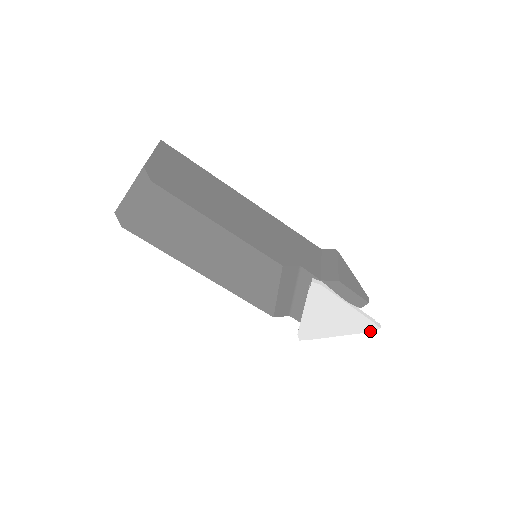
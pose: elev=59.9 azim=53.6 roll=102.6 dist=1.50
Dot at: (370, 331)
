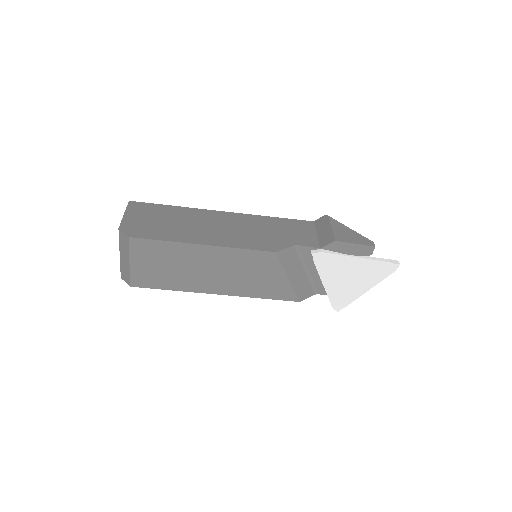
Dot at: (392, 272)
